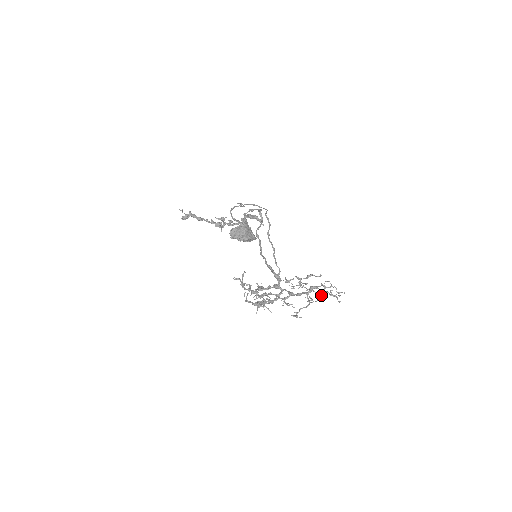
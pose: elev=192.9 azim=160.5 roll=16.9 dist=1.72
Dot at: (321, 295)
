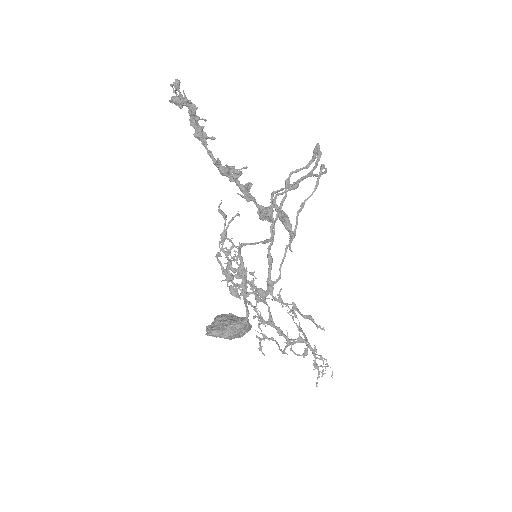
Dot at: (305, 352)
